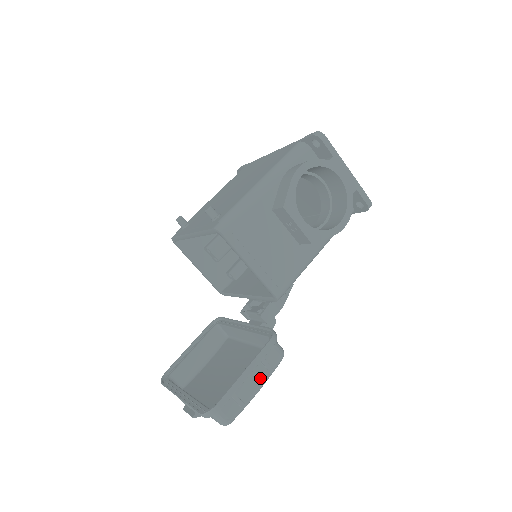
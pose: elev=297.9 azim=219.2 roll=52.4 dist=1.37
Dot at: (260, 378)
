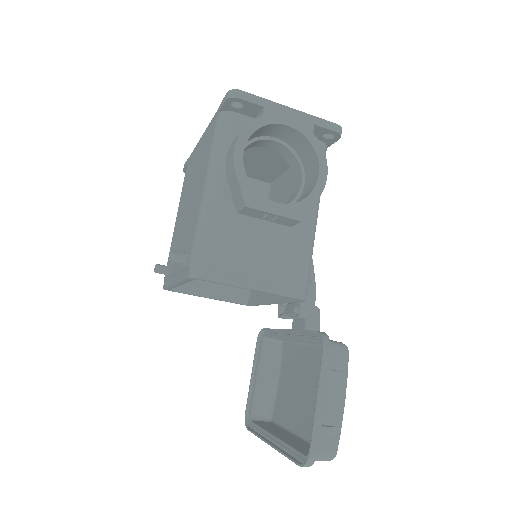
Dot at: (338, 391)
